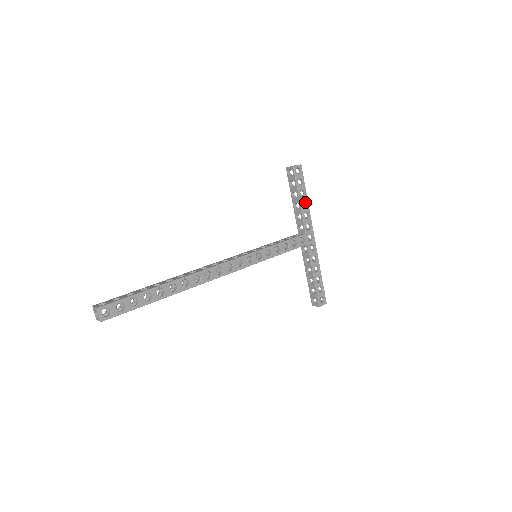
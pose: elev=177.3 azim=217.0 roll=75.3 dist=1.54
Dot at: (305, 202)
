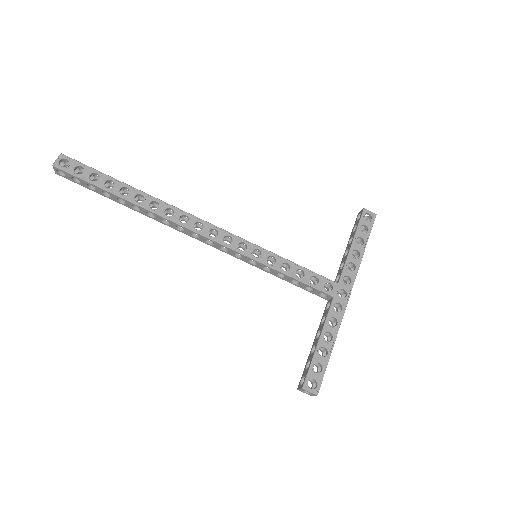
Dot at: (359, 253)
